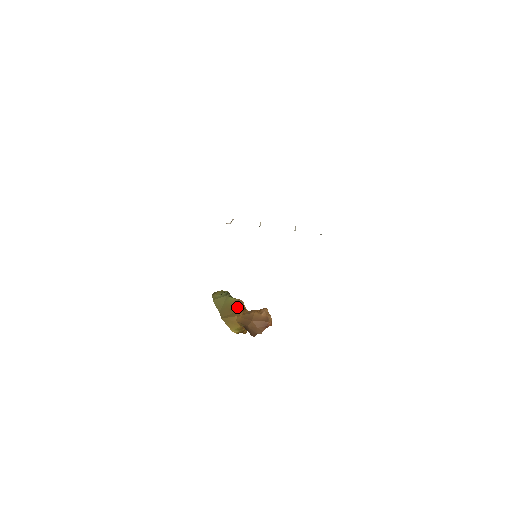
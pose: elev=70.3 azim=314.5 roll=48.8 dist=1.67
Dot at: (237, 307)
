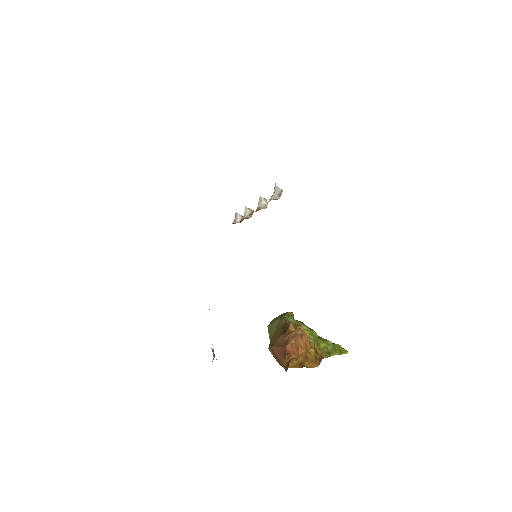
Dot at: (282, 331)
